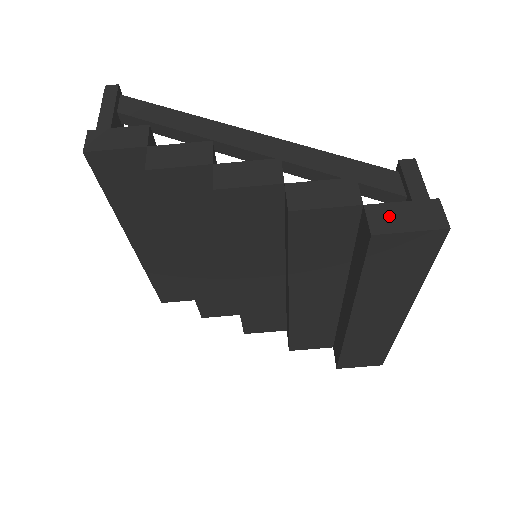
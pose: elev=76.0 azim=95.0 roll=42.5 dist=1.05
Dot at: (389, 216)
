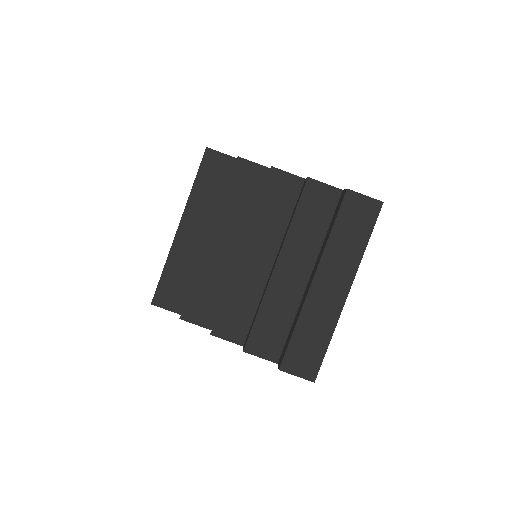
Dot at: occluded
